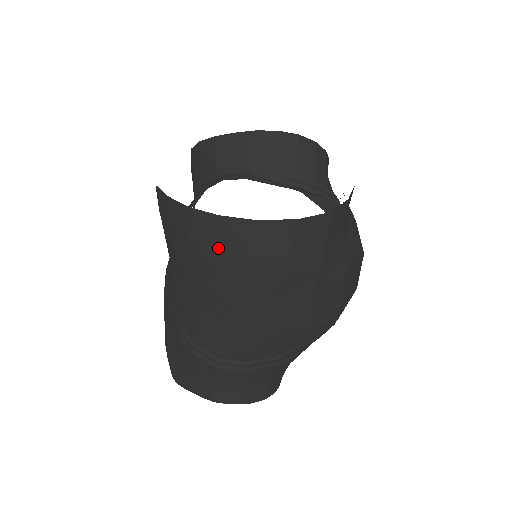
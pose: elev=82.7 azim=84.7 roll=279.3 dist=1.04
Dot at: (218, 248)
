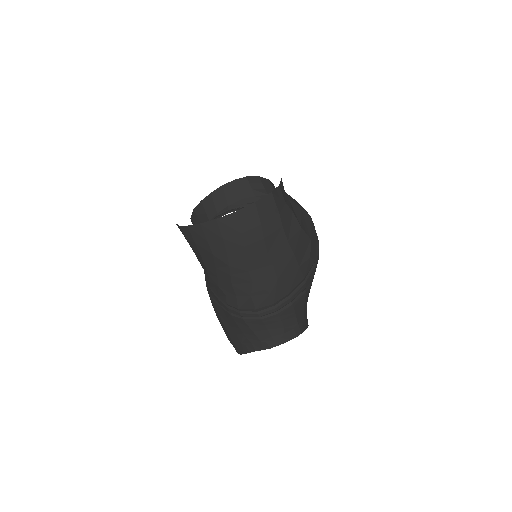
Dot at: (224, 238)
